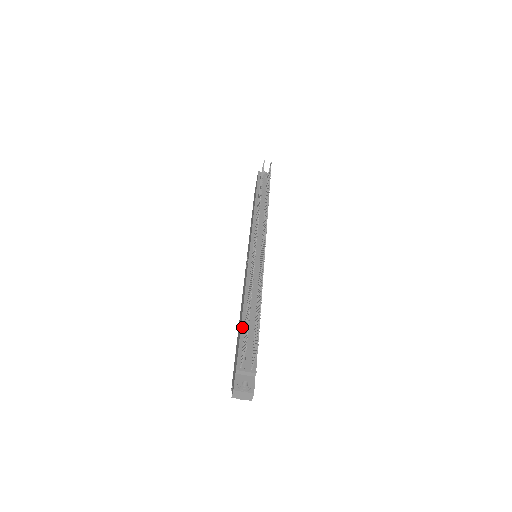
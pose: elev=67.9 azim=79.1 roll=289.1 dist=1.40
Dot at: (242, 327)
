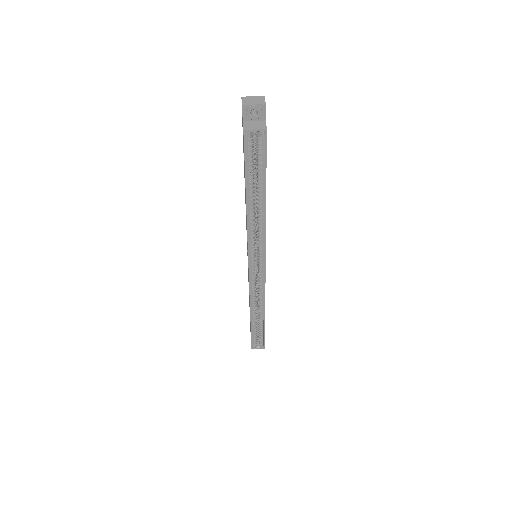
Dot at: occluded
